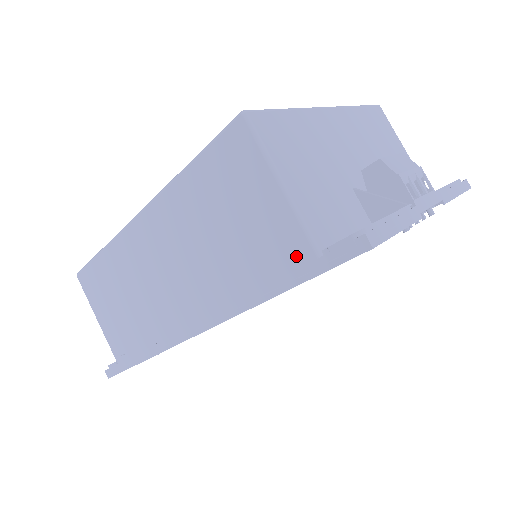
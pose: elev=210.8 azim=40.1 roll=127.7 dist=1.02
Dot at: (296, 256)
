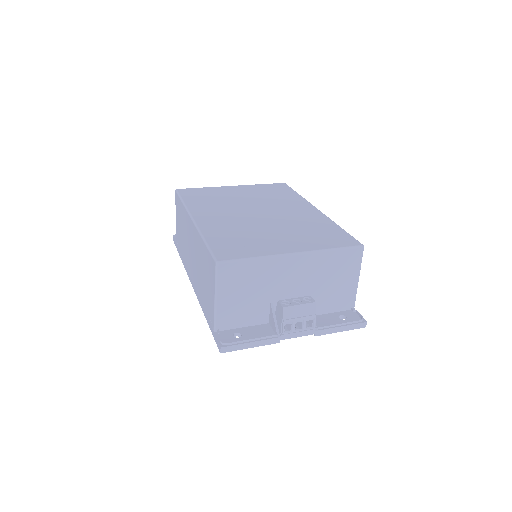
Dot at: (211, 320)
